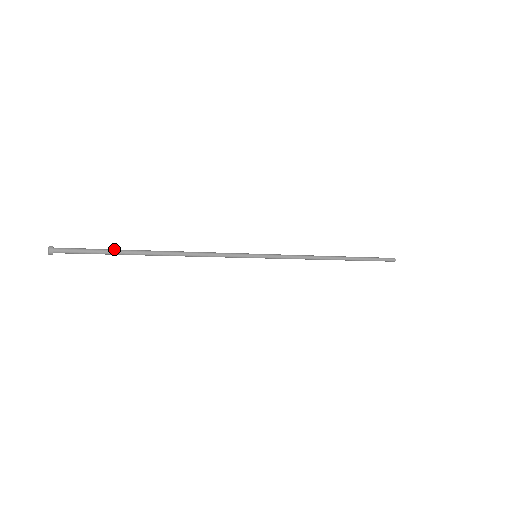
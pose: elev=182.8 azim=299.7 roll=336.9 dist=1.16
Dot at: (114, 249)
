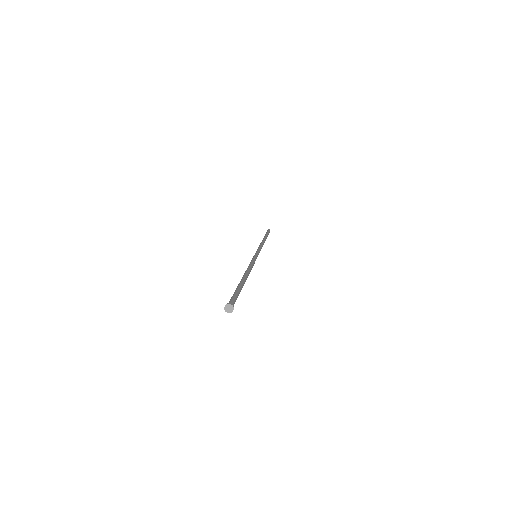
Dot at: (238, 287)
